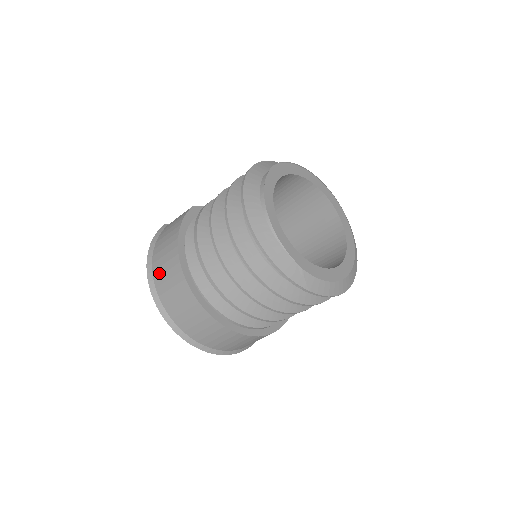
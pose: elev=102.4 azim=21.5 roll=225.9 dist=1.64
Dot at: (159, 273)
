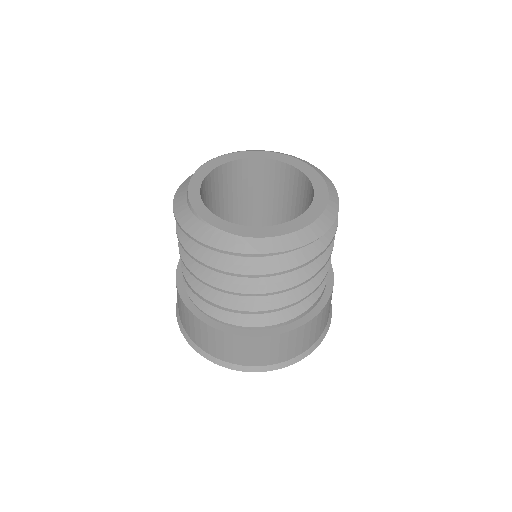
Dot at: (181, 317)
